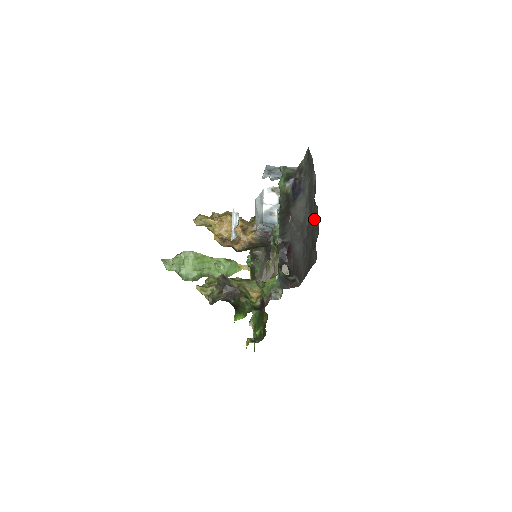
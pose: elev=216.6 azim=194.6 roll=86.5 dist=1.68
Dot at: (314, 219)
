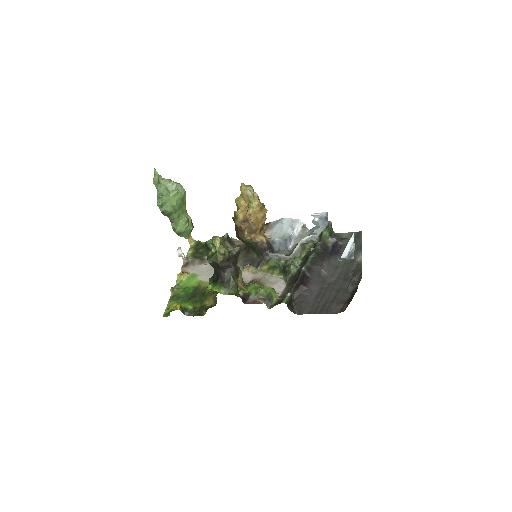
Dot at: (347, 284)
